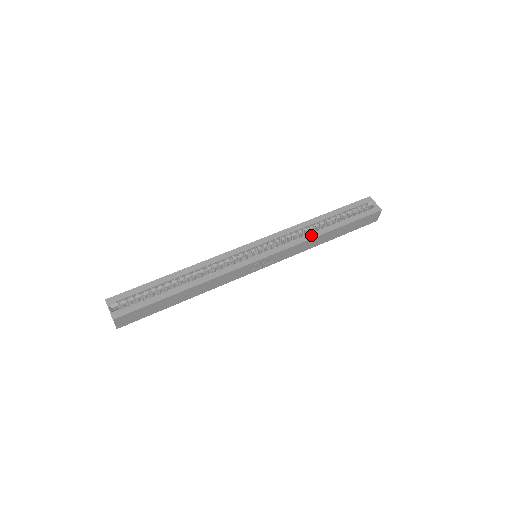
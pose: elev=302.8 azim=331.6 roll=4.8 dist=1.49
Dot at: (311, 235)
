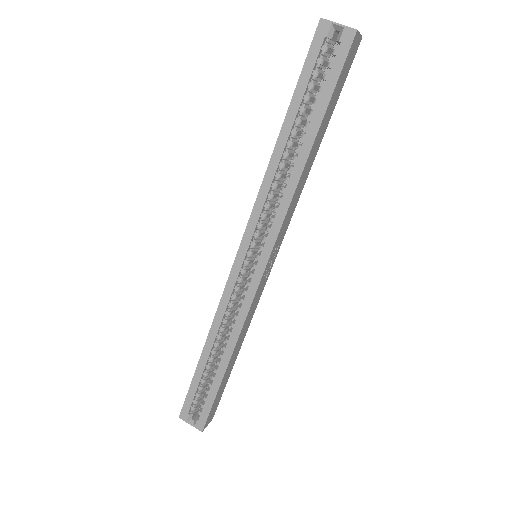
Dot at: (292, 182)
